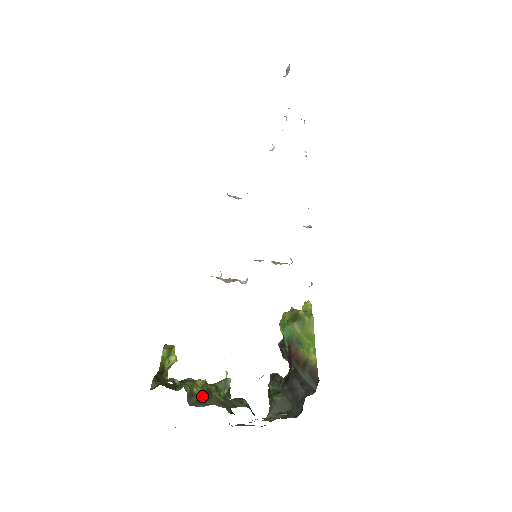
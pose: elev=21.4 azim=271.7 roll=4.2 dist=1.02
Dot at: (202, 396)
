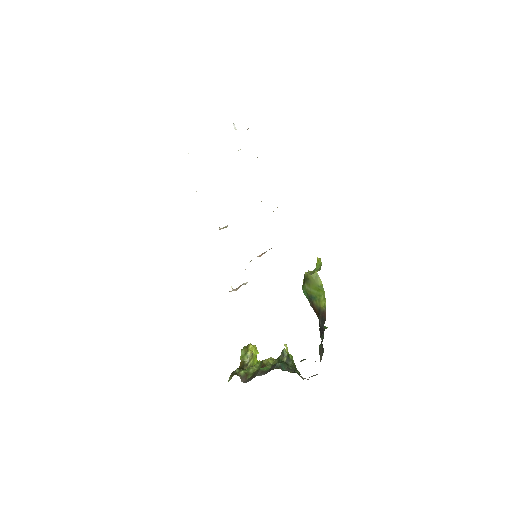
Dot at: (255, 373)
